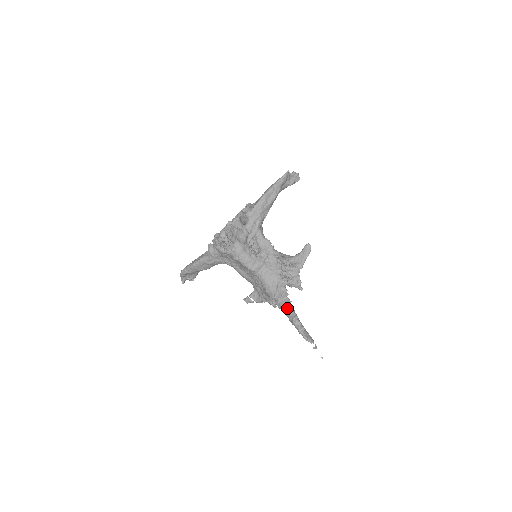
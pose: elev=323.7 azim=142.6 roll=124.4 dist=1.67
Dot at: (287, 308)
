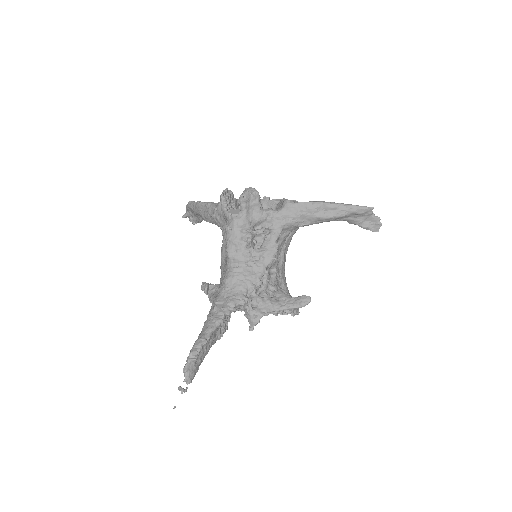
Dot at: (210, 323)
